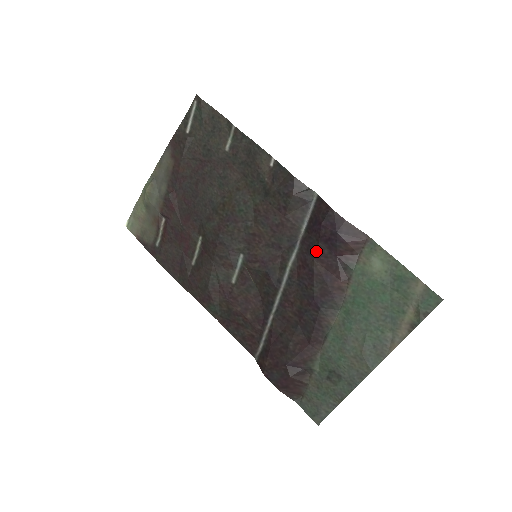
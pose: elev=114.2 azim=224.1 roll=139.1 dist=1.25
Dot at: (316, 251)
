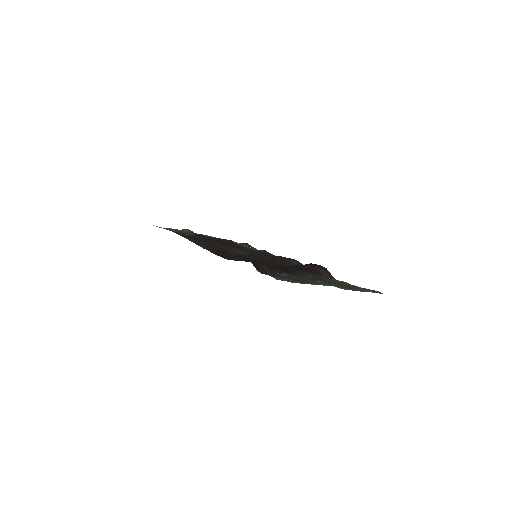
Dot at: (304, 265)
